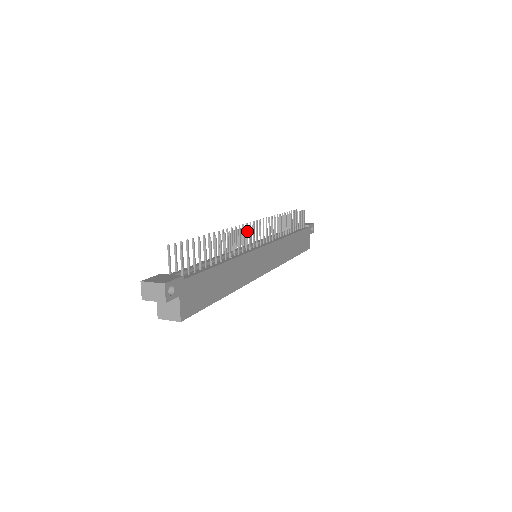
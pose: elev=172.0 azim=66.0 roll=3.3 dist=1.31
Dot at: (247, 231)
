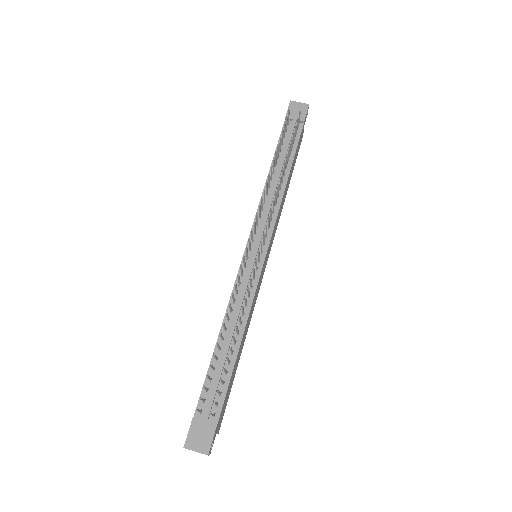
Dot at: (247, 252)
